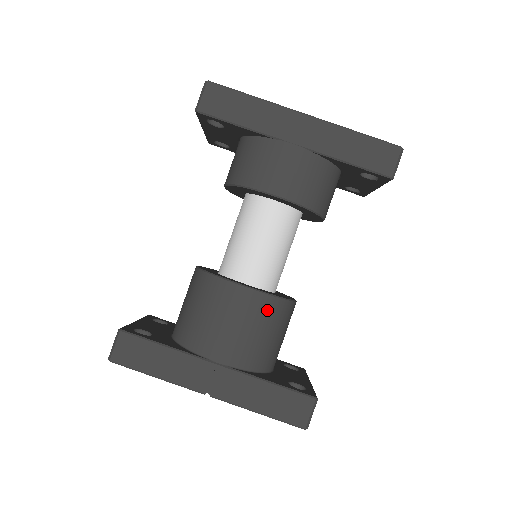
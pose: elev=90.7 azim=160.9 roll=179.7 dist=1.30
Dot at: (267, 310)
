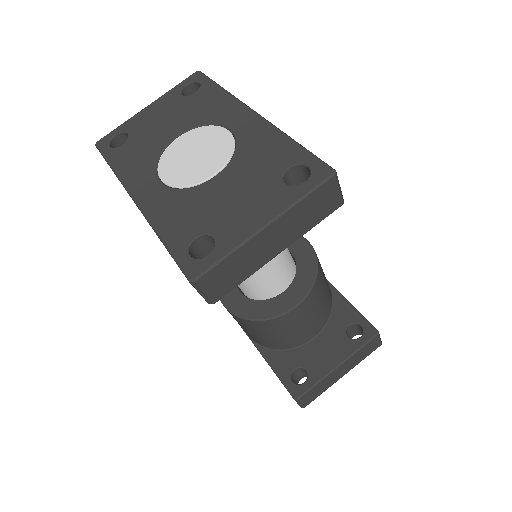
Dot at: (246, 324)
